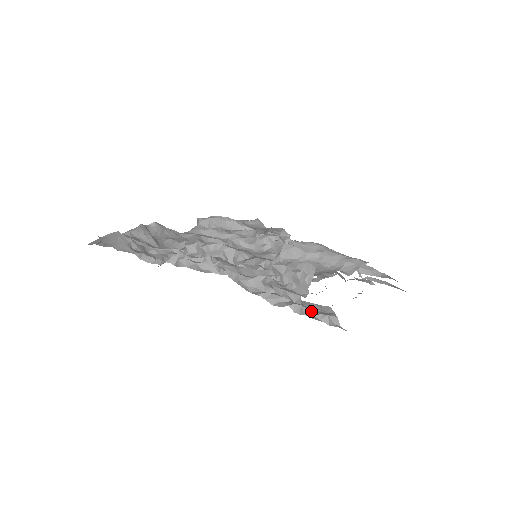
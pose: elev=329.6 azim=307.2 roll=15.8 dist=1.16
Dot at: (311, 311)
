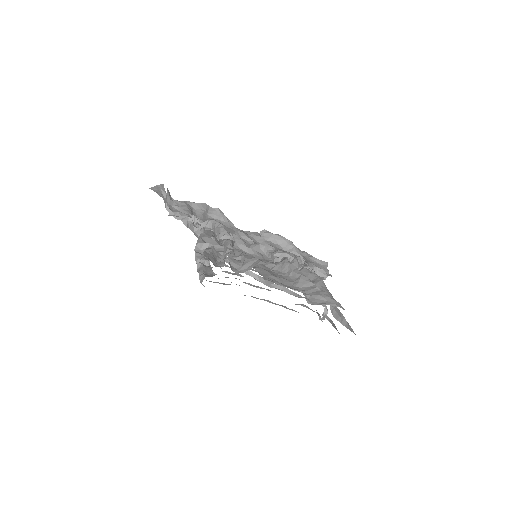
Dot at: (202, 270)
